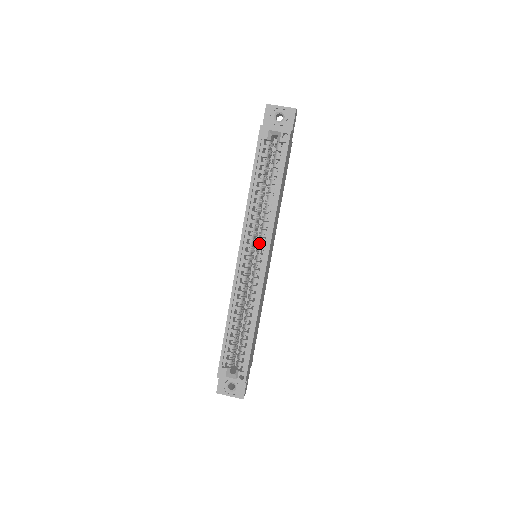
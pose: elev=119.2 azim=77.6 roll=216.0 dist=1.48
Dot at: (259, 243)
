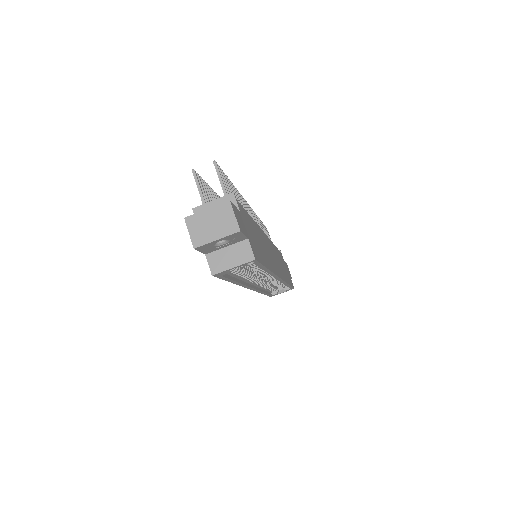
Dot at: occluded
